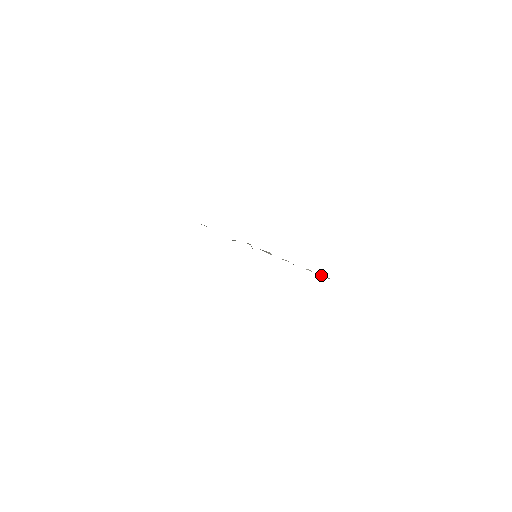
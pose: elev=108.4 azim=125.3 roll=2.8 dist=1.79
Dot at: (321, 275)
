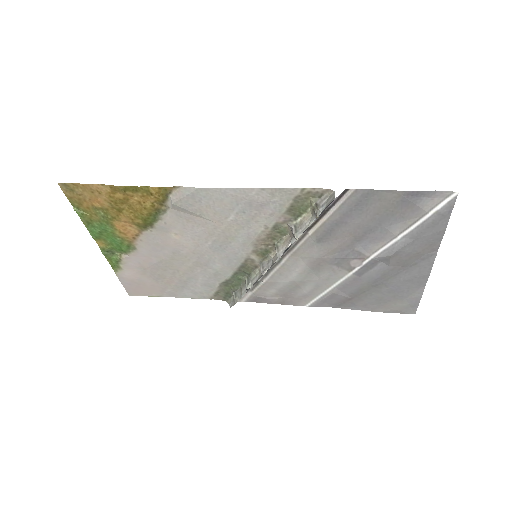
Dot at: (325, 208)
